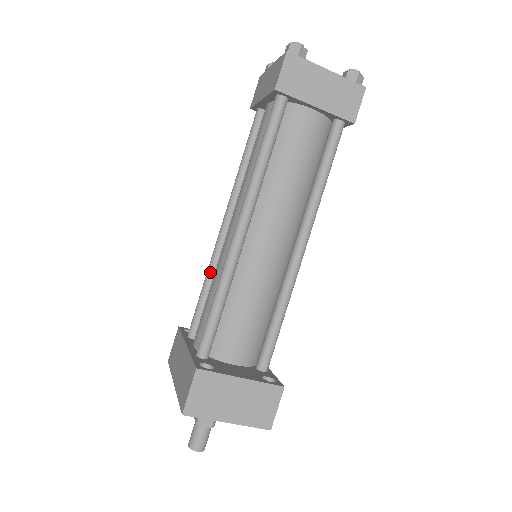
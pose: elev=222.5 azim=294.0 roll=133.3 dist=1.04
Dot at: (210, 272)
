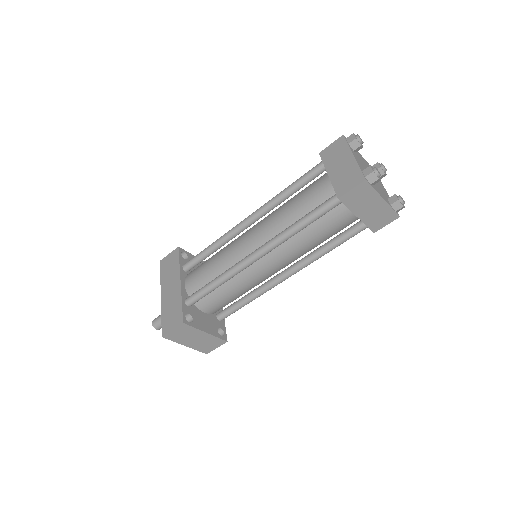
Dot at: (220, 243)
